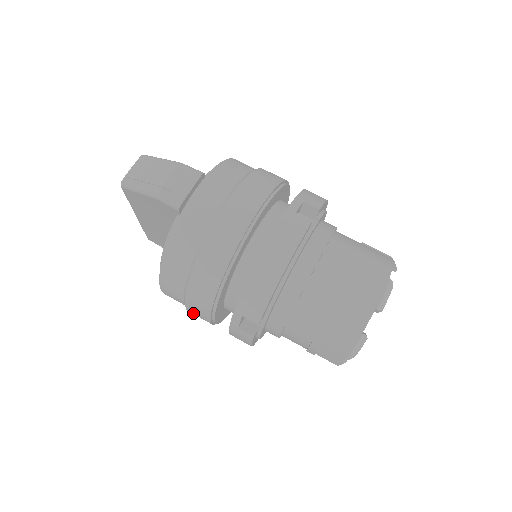
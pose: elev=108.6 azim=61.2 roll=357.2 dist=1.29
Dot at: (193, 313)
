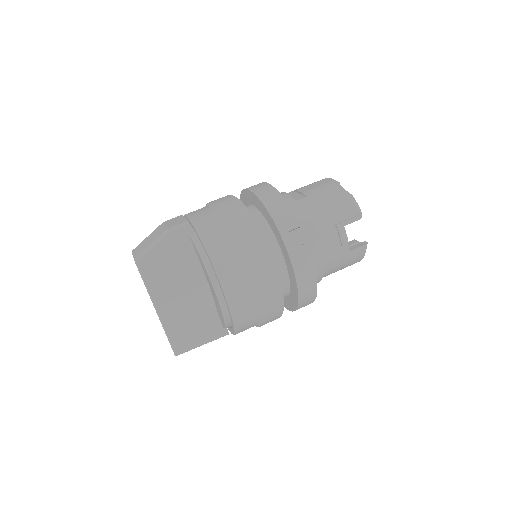
Dot at: (261, 290)
